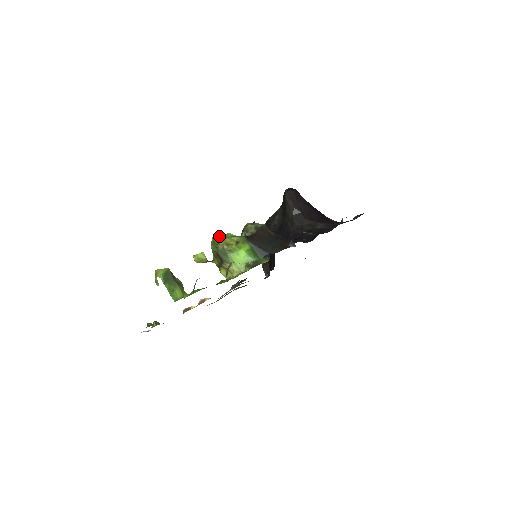
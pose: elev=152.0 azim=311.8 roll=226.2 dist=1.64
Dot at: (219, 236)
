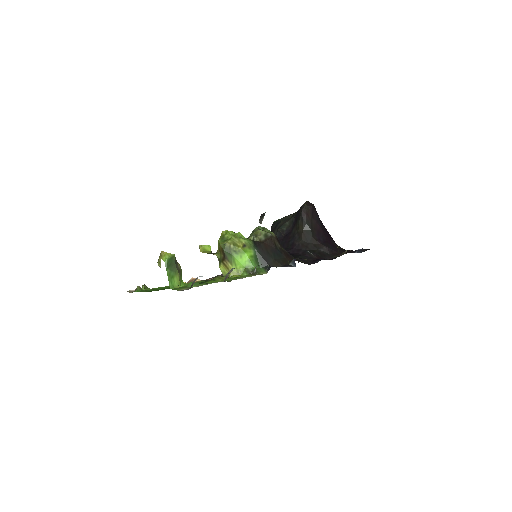
Dot at: (229, 232)
